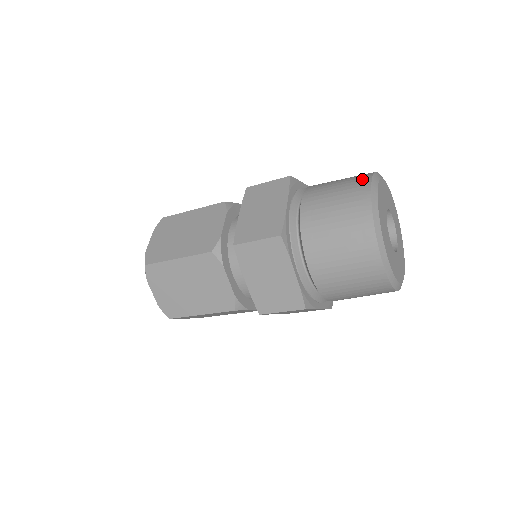
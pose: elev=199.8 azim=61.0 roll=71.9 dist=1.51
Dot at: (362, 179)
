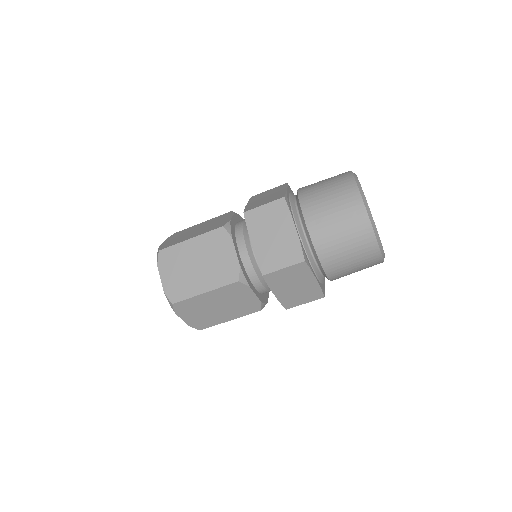
Dot at: occluded
